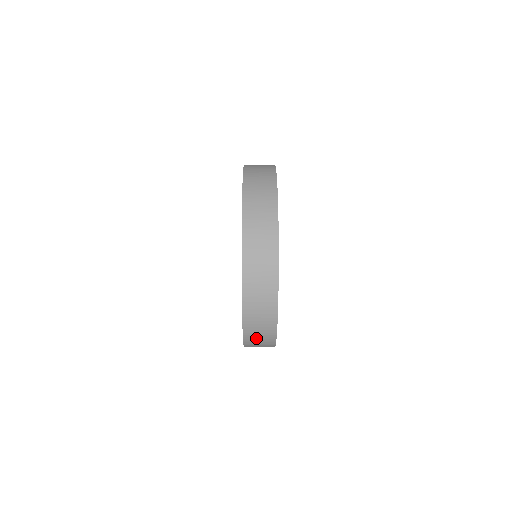
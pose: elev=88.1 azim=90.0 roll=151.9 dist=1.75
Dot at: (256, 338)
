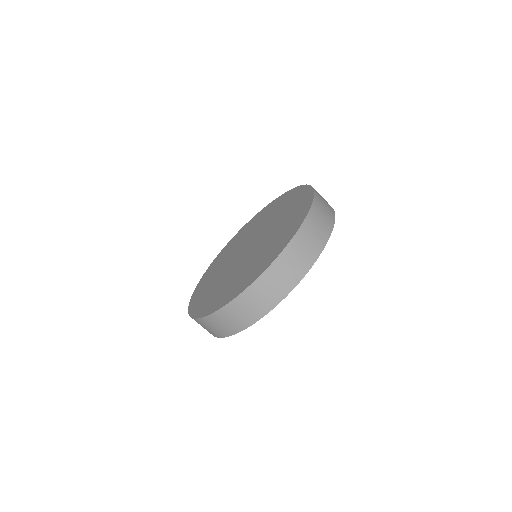
Dot at: occluded
